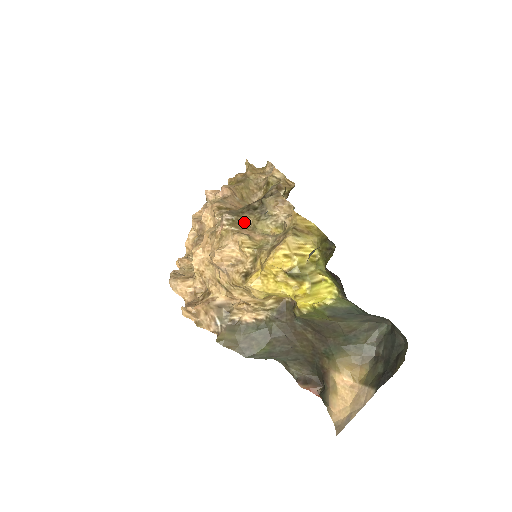
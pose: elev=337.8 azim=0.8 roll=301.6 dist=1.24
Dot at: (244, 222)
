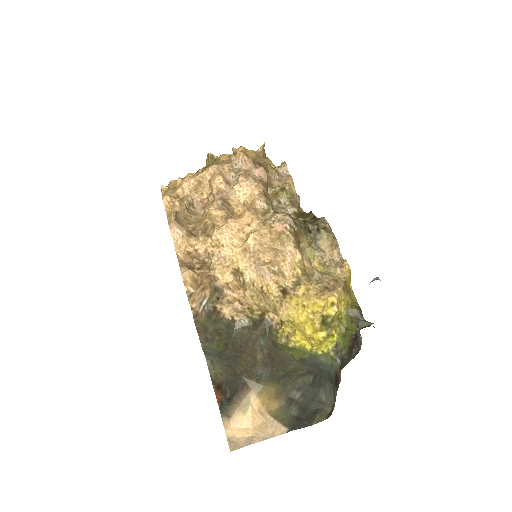
Dot at: (299, 238)
